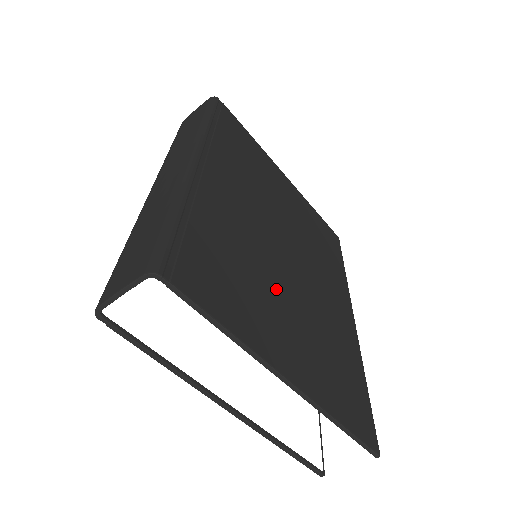
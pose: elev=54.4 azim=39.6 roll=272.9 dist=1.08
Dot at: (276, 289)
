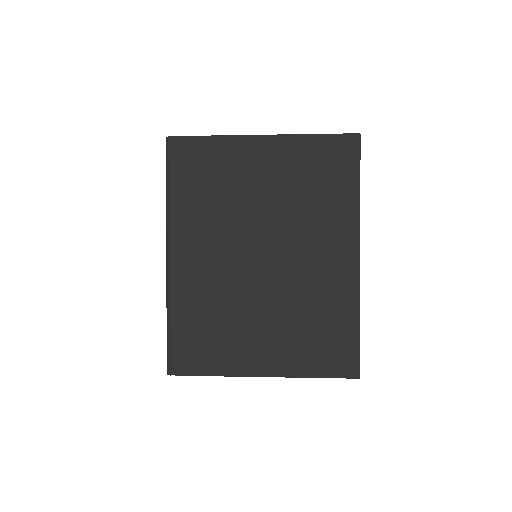
Dot at: (251, 313)
